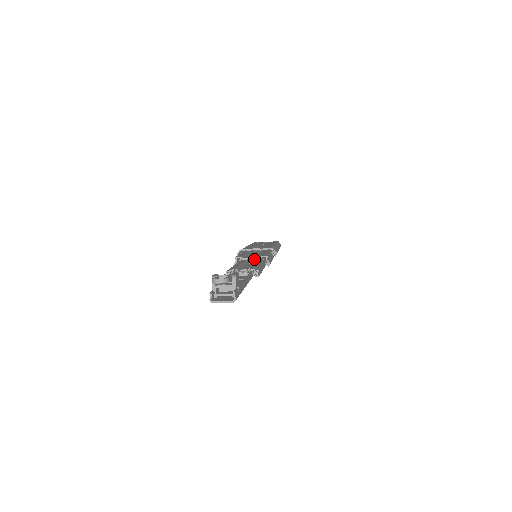
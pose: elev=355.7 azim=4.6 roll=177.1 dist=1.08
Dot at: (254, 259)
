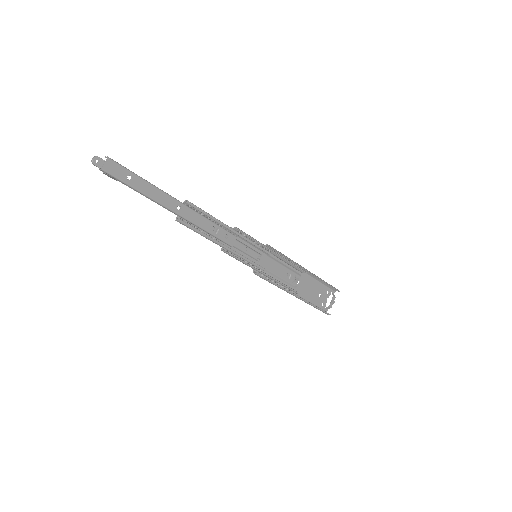
Dot at: (239, 245)
